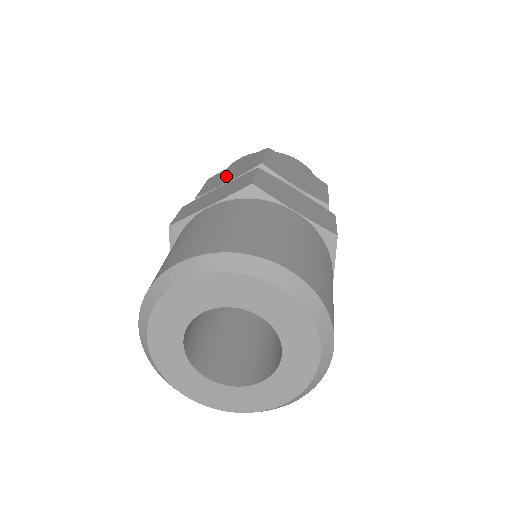
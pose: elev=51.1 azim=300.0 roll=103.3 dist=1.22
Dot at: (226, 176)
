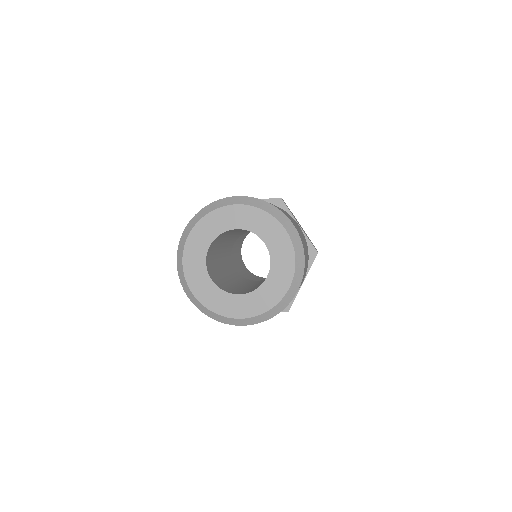
Dot at: occluded
